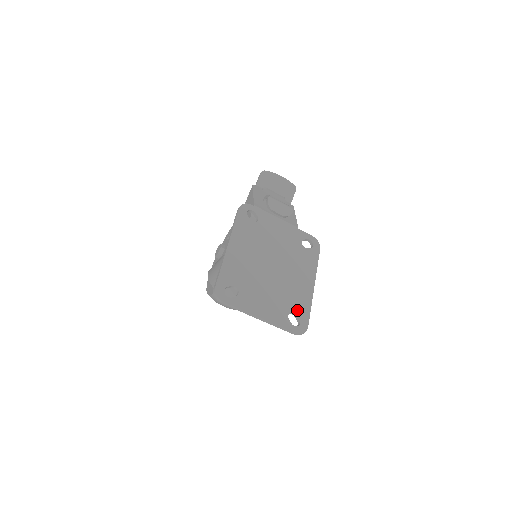
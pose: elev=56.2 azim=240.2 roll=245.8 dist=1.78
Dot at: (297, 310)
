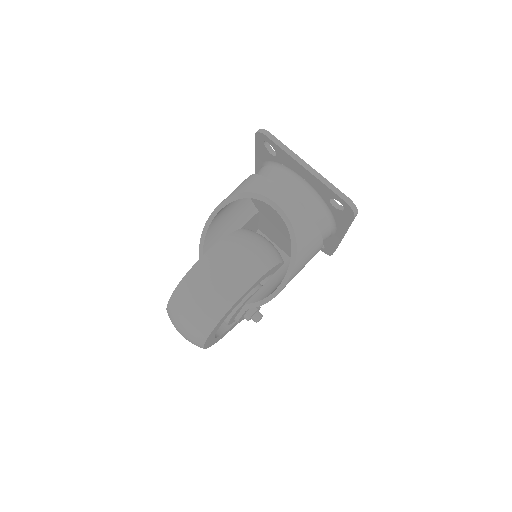
Dot at: occluded
